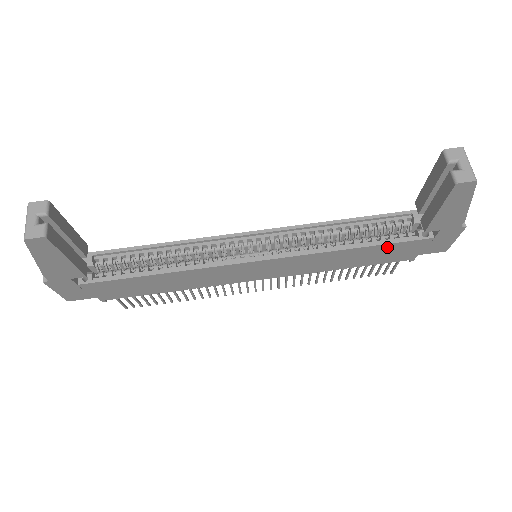
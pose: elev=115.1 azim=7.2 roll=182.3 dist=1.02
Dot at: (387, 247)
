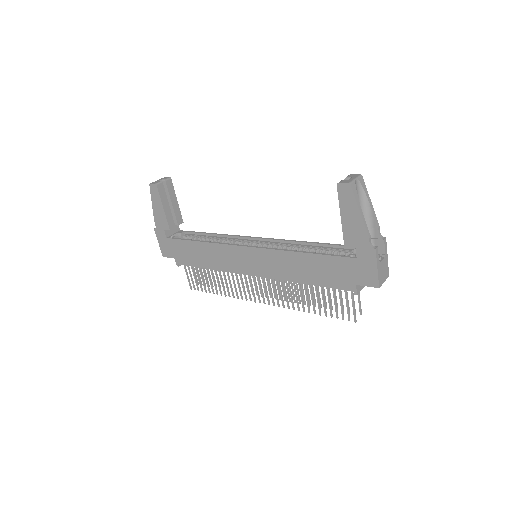
Dot at: (325, 260)
